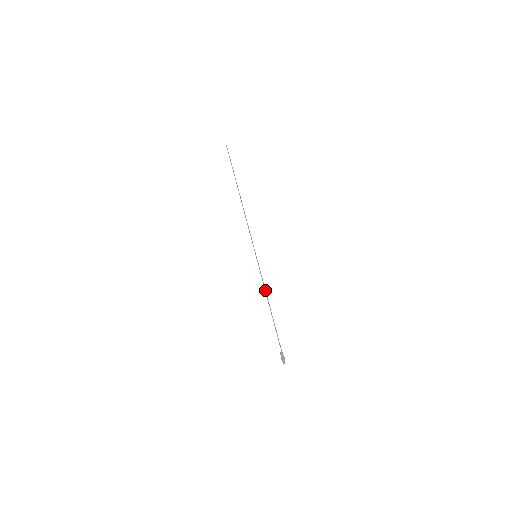
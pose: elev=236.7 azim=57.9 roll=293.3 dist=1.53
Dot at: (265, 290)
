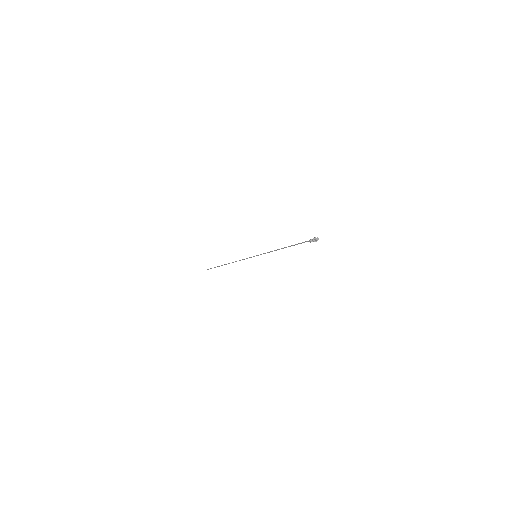
Dot at: (274, 250)
